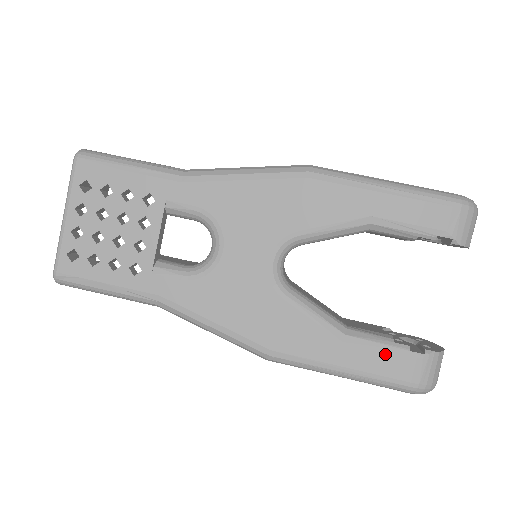
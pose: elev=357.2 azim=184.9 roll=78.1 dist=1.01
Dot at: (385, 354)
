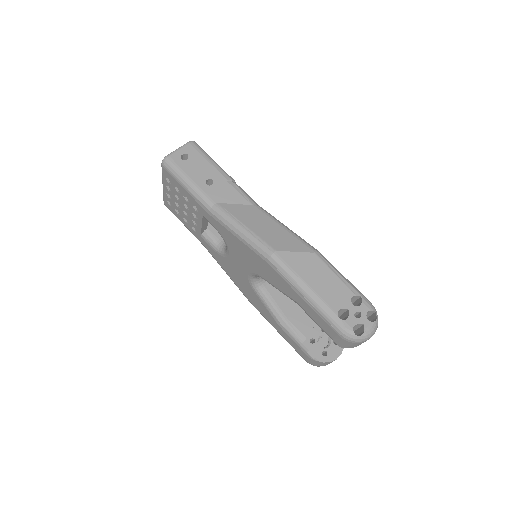
Dot at: (295, 344)
